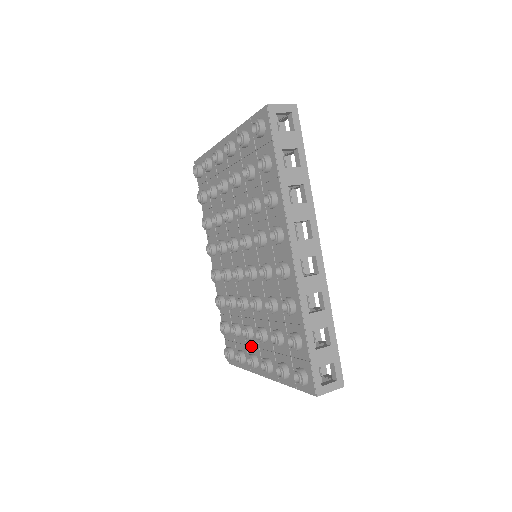
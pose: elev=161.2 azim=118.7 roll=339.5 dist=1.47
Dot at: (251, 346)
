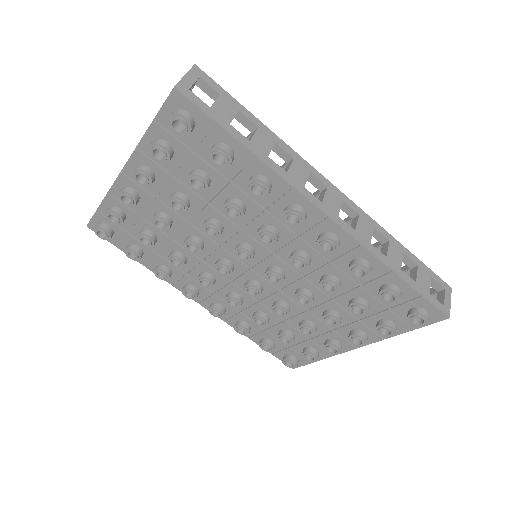
Dot at: (319, 336)
